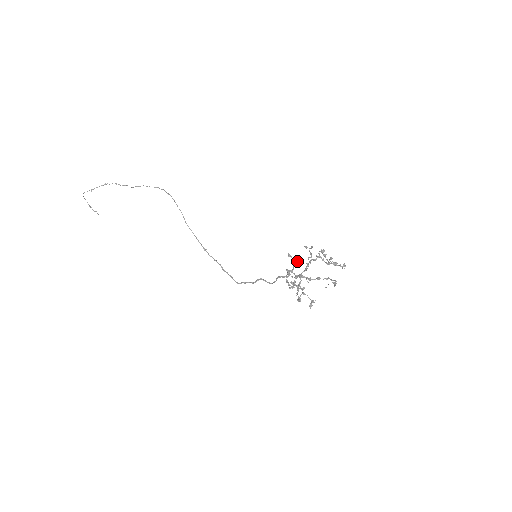
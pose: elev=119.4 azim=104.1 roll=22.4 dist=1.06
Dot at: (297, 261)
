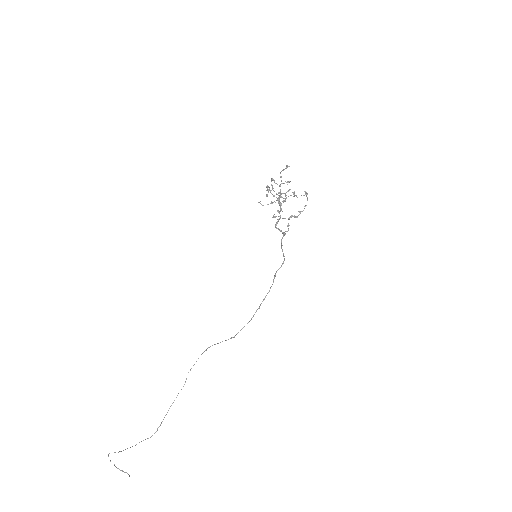
Dot at: occluded
